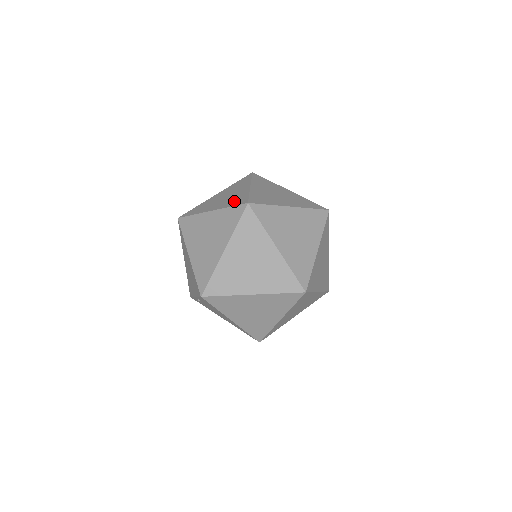
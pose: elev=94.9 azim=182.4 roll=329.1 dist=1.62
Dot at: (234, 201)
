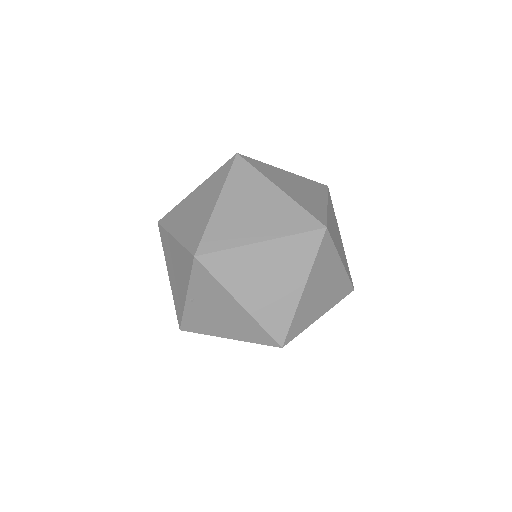
Dot at: occluded
